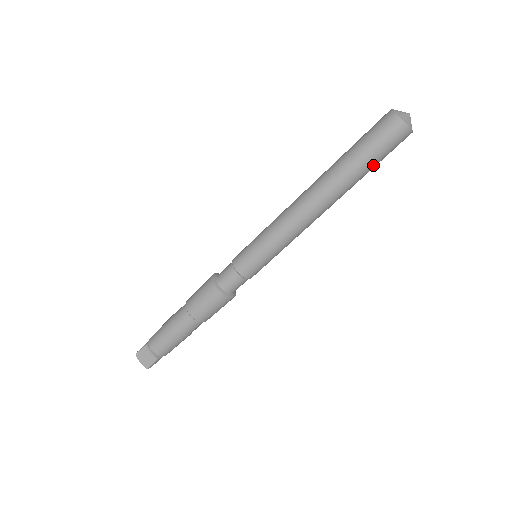
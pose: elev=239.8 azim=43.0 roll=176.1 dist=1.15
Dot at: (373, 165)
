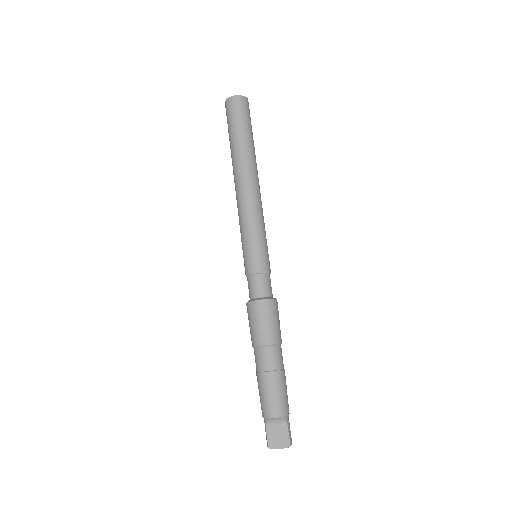
Dot at: (250, 131)
